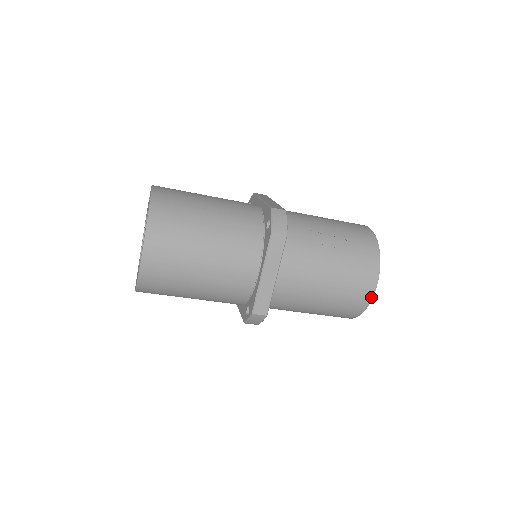
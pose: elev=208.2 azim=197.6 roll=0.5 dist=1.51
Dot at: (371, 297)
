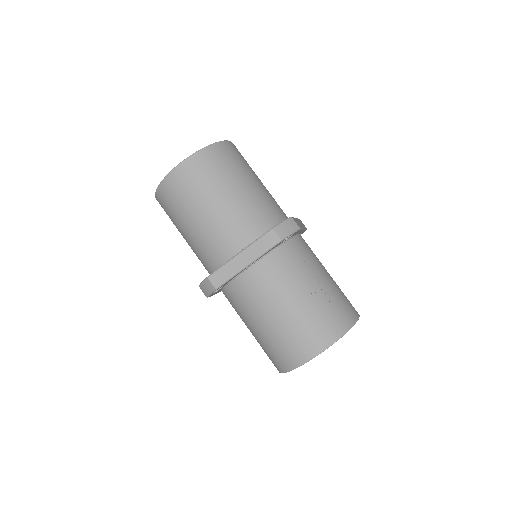
Dot at: (307, 360)
